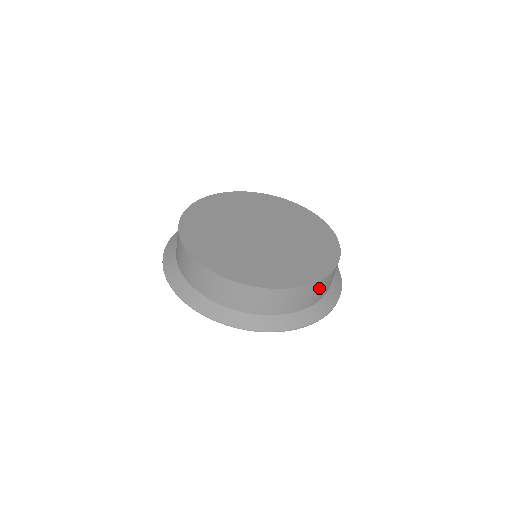
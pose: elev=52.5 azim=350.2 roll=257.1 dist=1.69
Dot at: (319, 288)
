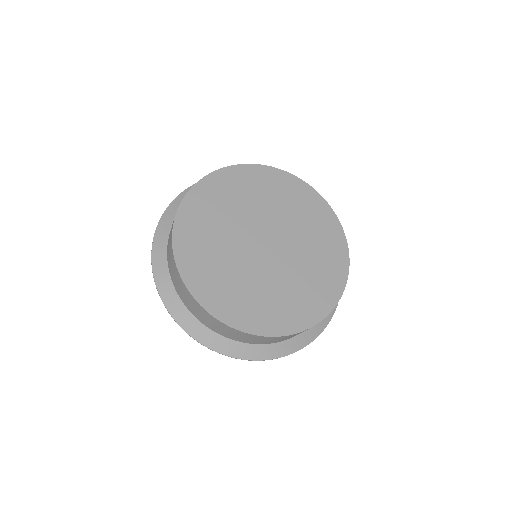
Dot at: (301, 332)
